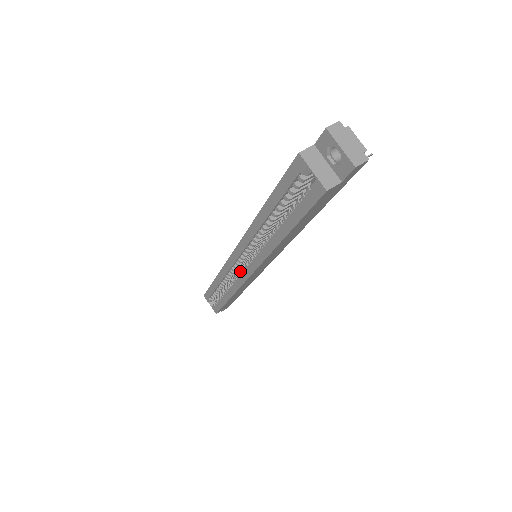
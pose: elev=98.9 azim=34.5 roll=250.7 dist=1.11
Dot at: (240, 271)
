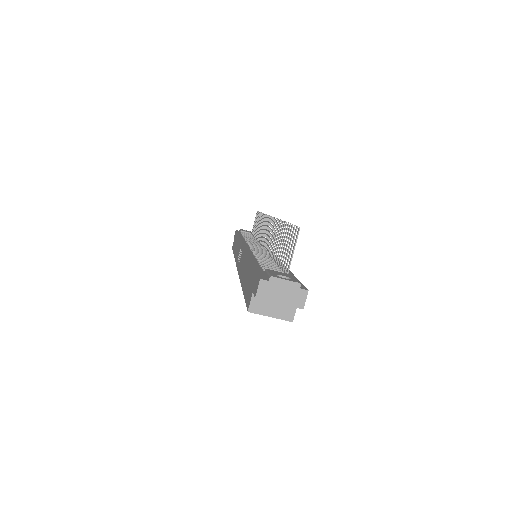
Dot at: occluded
